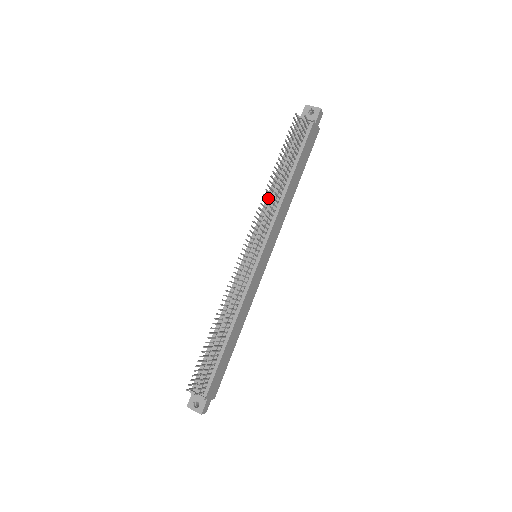
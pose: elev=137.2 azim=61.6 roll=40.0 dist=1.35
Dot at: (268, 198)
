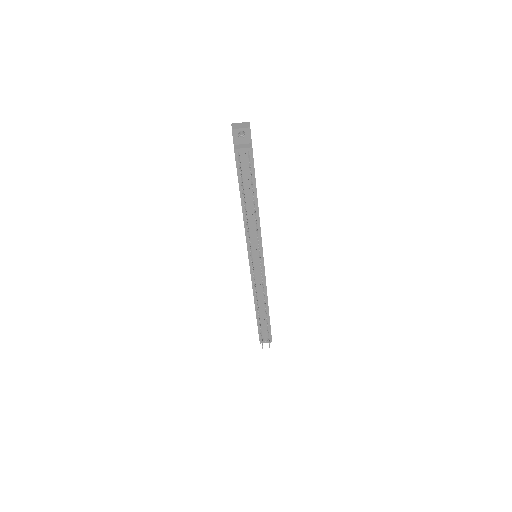
Dot at: (248, 227)
